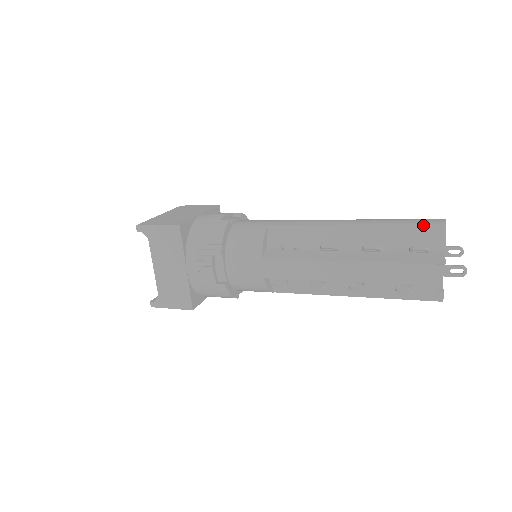
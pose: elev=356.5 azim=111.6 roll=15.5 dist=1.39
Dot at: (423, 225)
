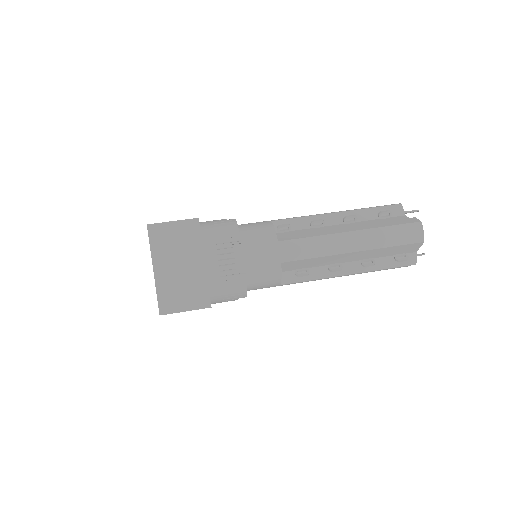
Dot at: (409, 244)
